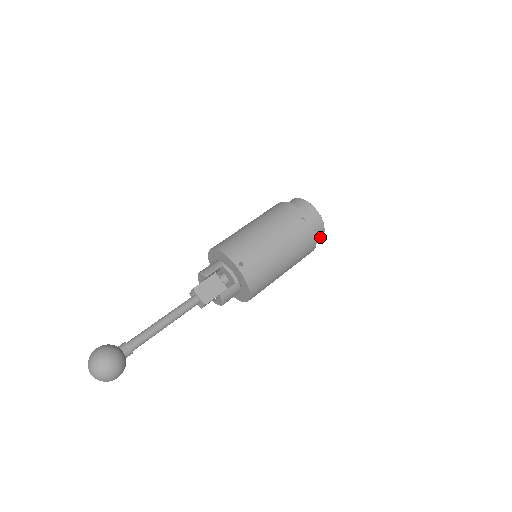
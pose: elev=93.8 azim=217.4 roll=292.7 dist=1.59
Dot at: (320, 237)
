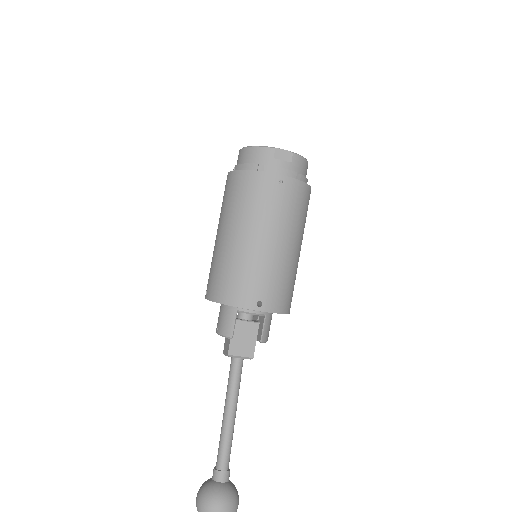
Dot at: occluded
